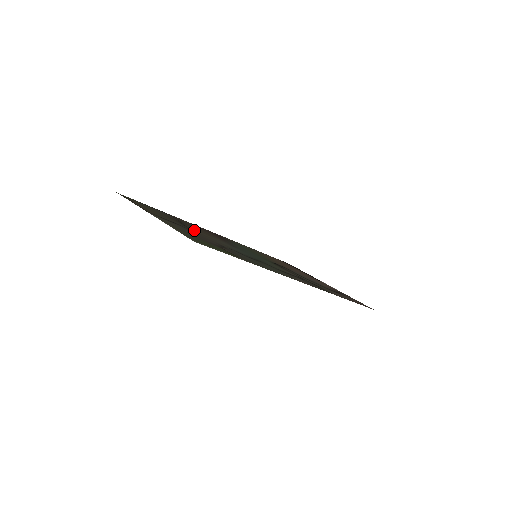
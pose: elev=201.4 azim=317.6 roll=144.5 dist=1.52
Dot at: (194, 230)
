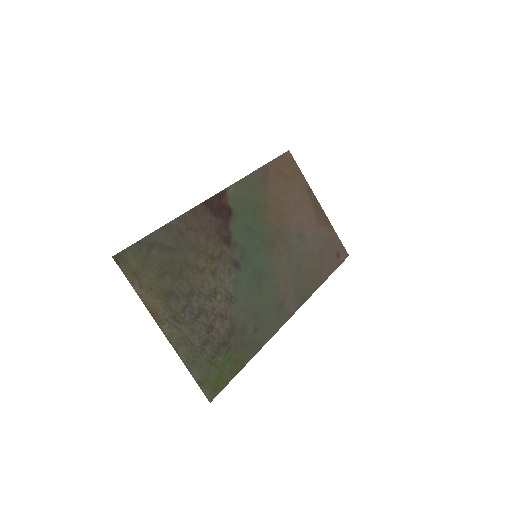
Dot at: (200, 289)
